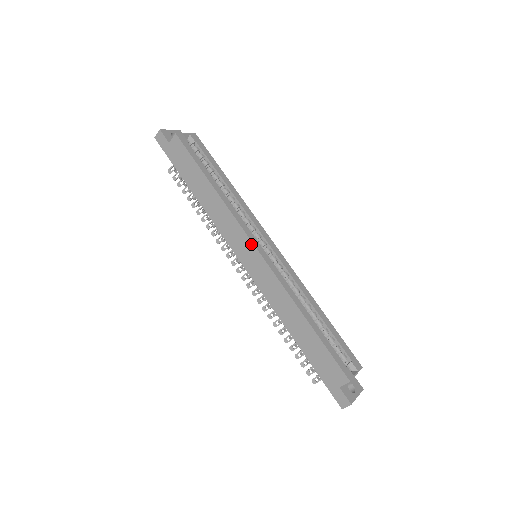
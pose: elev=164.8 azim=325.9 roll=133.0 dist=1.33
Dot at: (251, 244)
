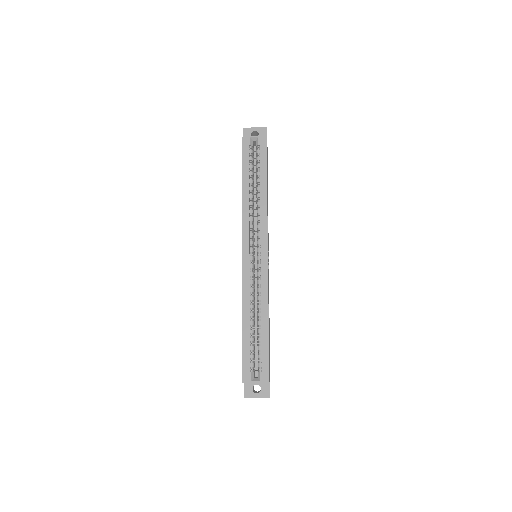
Dot at: (242, 247)
